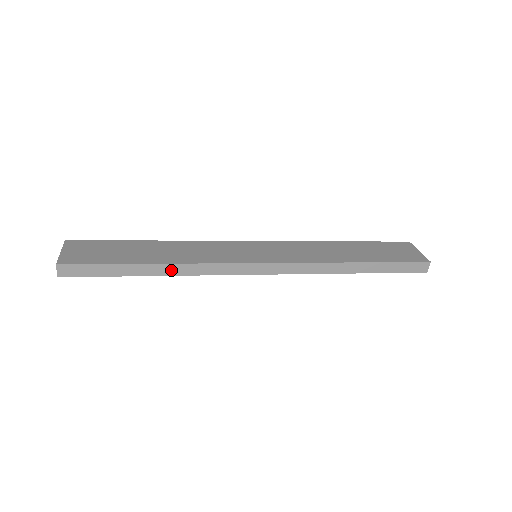
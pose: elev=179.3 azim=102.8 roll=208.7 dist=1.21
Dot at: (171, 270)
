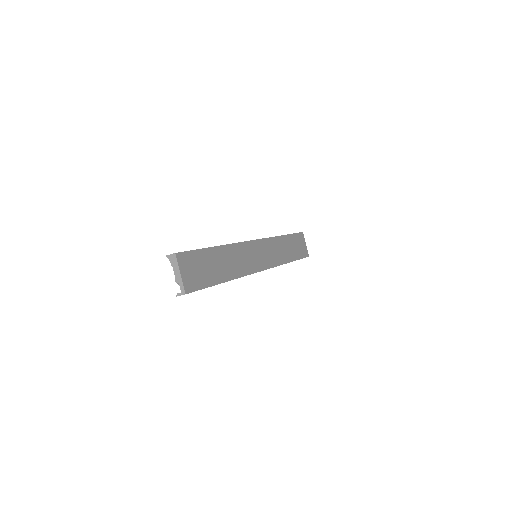
Dot at: occluded
